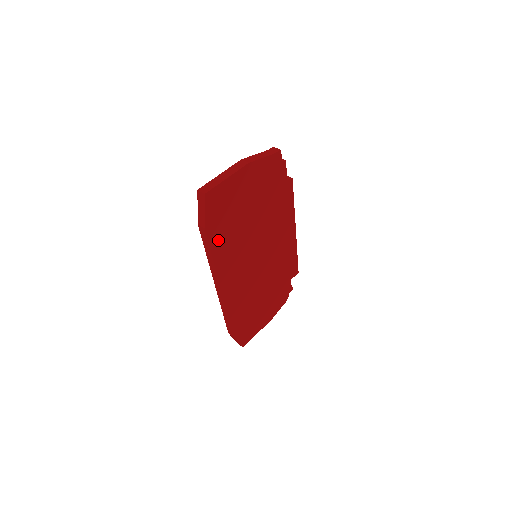
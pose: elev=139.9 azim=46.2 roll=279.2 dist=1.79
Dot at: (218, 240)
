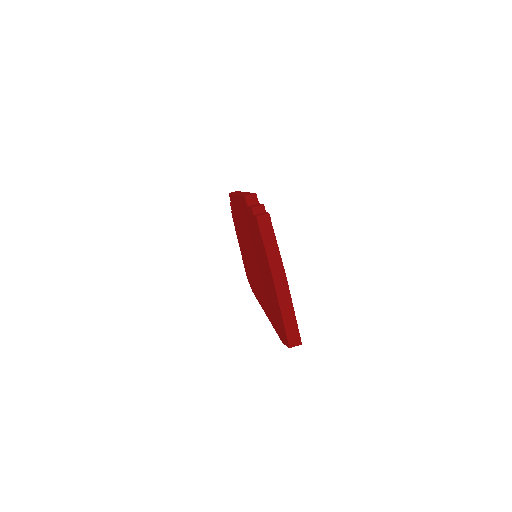
Dot at: occluded
